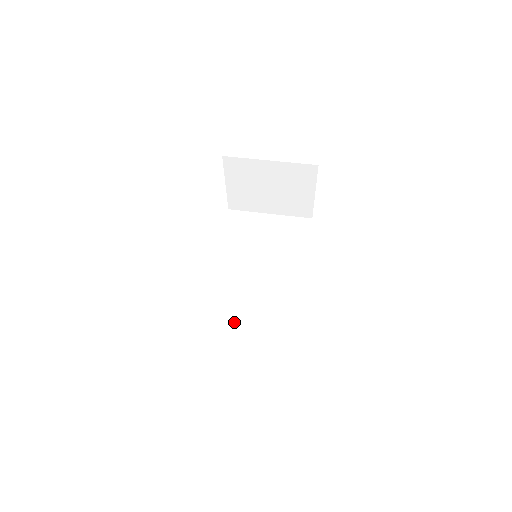
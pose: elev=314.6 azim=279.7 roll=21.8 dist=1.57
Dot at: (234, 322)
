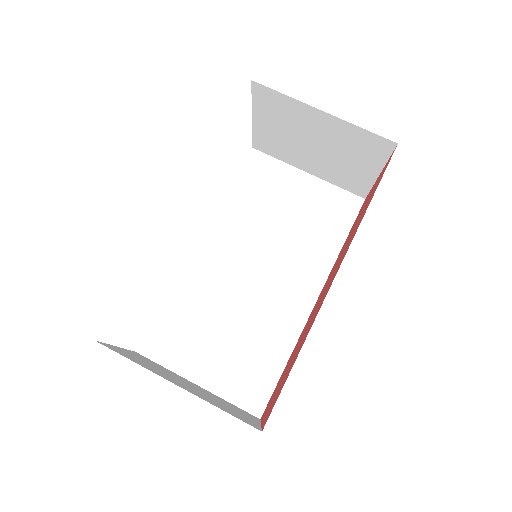
Dot at: (204, 327)
